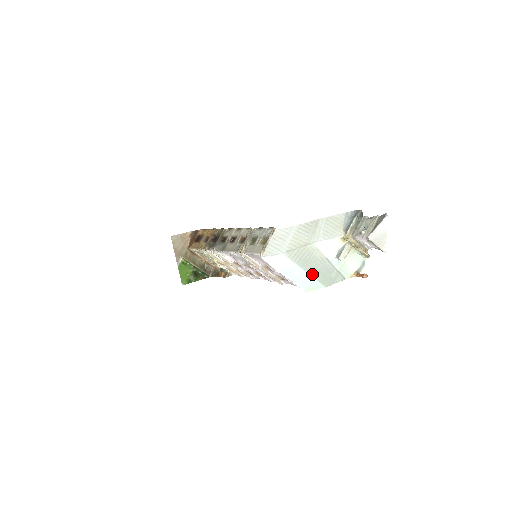
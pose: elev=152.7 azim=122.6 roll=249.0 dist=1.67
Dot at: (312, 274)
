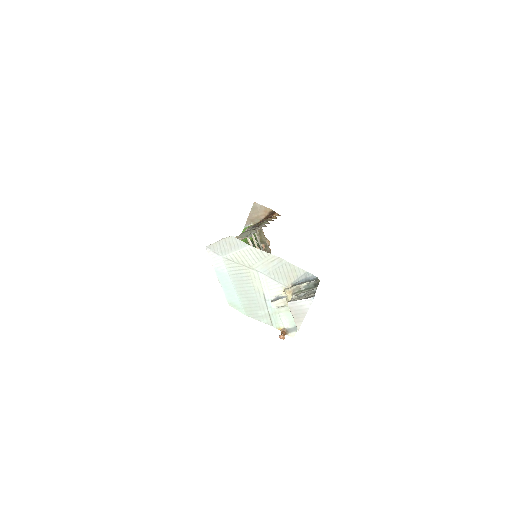
Dot at: (240, 294)
